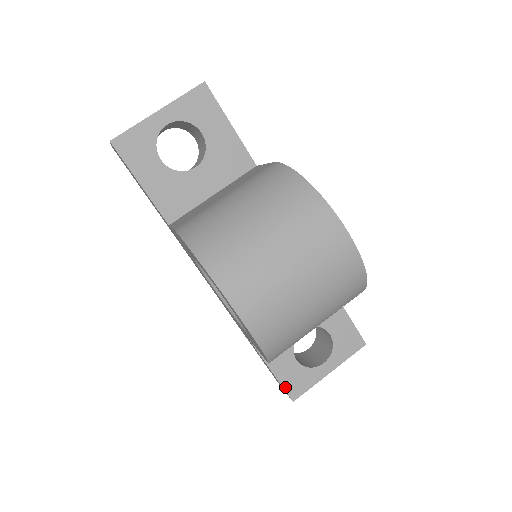
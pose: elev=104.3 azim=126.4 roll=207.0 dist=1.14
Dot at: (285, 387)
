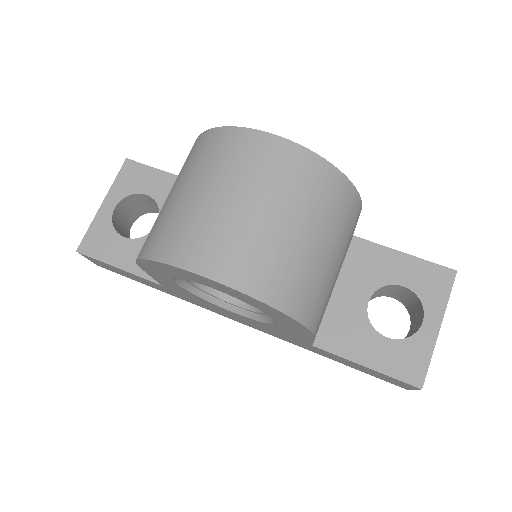
Dot at: (397, 377)
